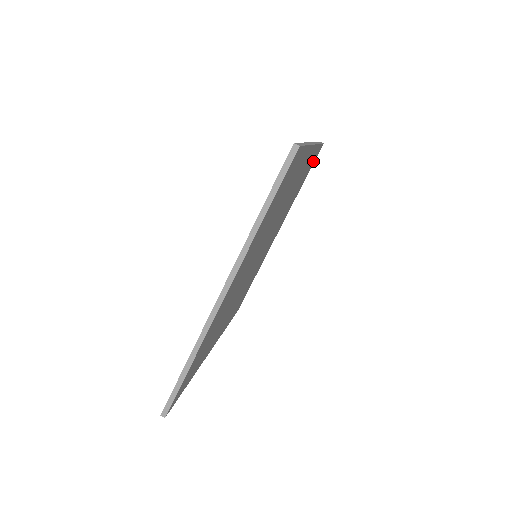
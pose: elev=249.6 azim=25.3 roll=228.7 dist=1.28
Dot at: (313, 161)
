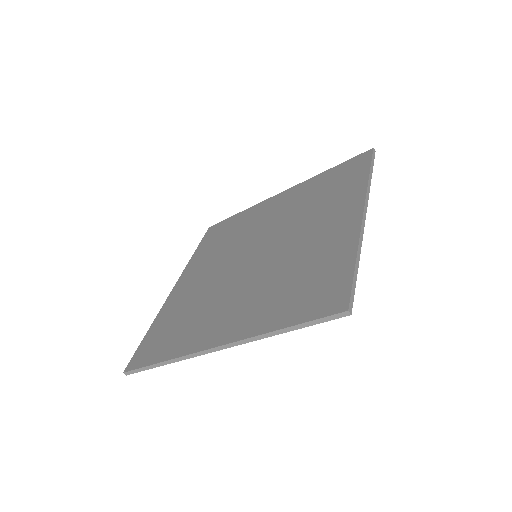
Dot at: occluded
